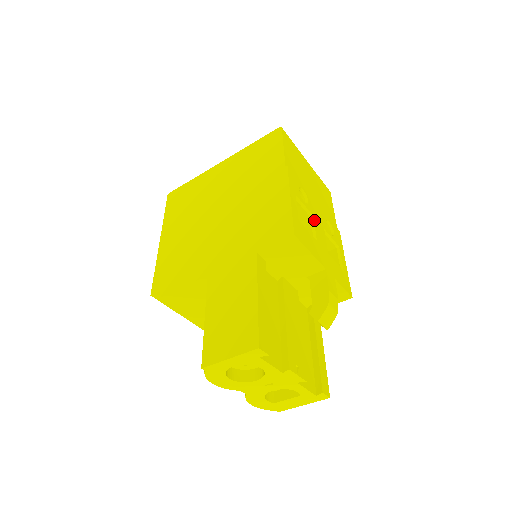
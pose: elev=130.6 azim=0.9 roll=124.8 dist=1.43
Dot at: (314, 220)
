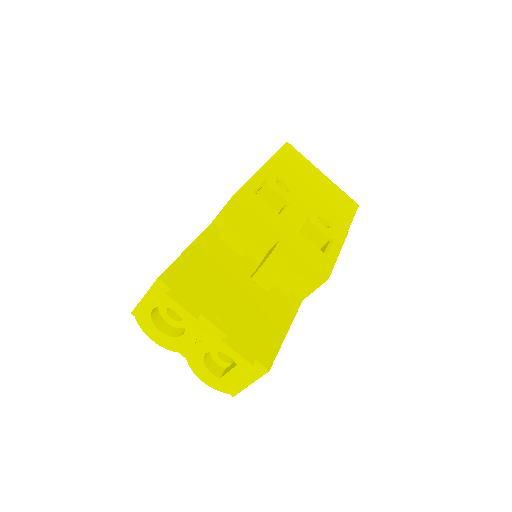
Dot at: (291, 204)
